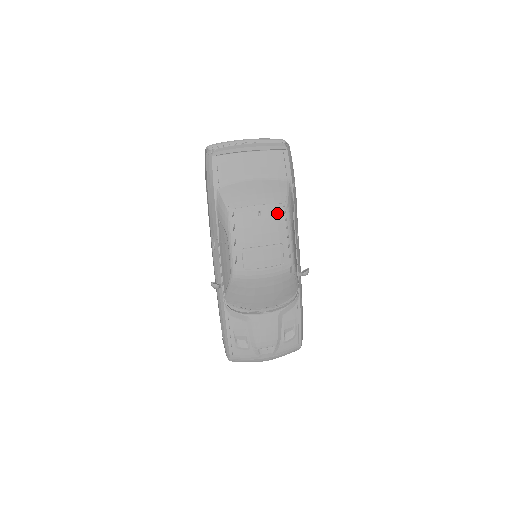
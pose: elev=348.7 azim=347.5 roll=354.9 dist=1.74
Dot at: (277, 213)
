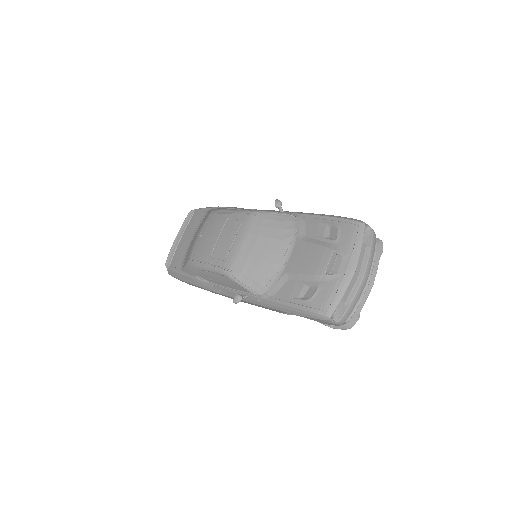
Dot at: (209, 220)
